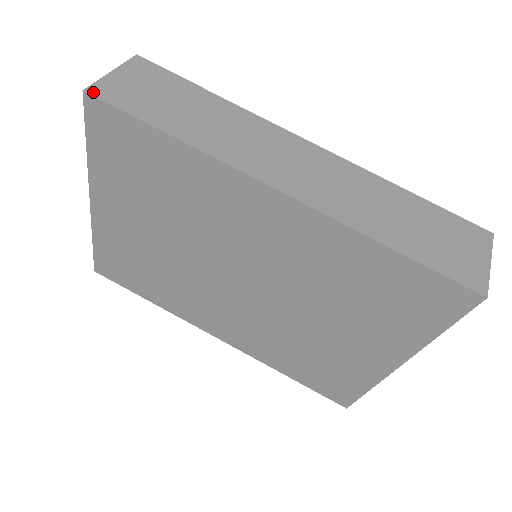
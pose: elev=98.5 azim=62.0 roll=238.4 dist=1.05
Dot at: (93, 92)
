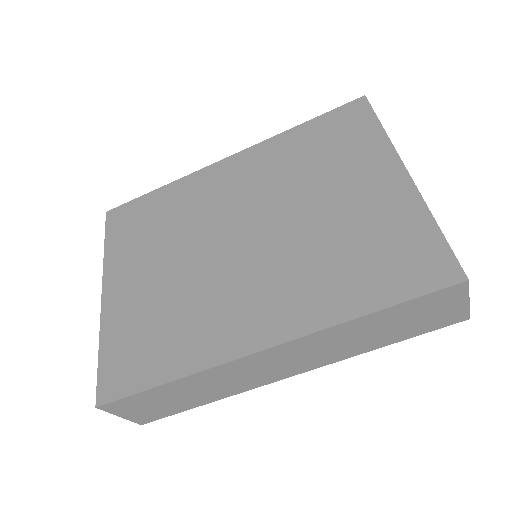
Dot at: (145, 423)
